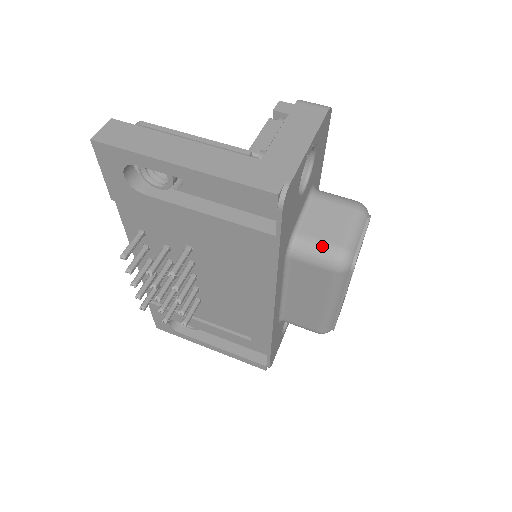
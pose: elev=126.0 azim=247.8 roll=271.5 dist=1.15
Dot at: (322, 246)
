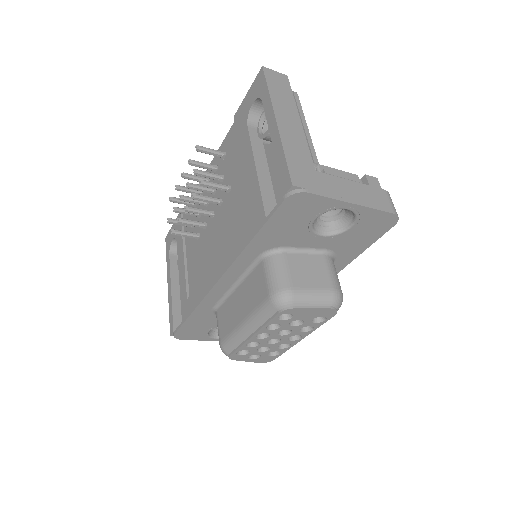
Dot at: (285, 274)
